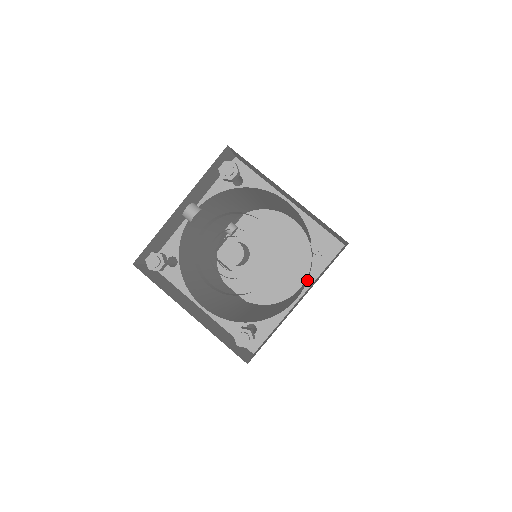
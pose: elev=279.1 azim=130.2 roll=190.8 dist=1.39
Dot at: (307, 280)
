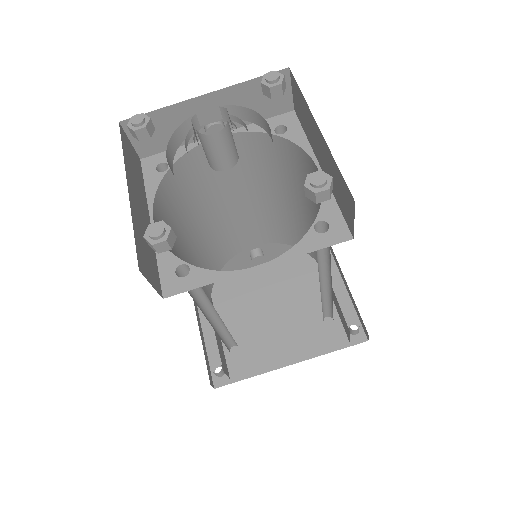
Dot at: (284, 254)
